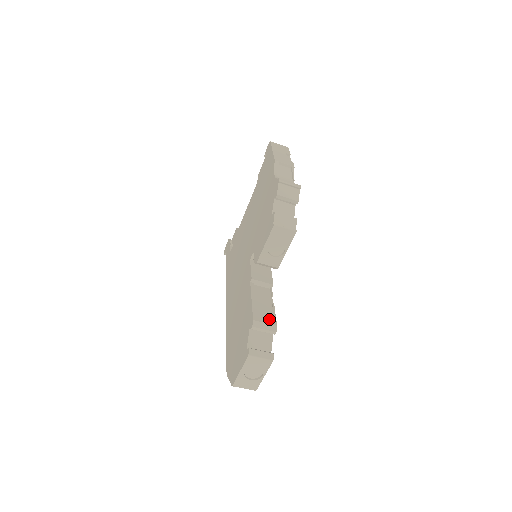
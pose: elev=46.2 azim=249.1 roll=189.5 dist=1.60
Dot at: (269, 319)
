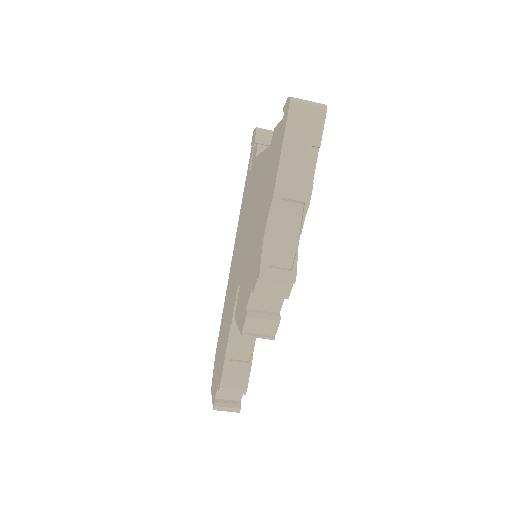
Dot at: (240, 382)
